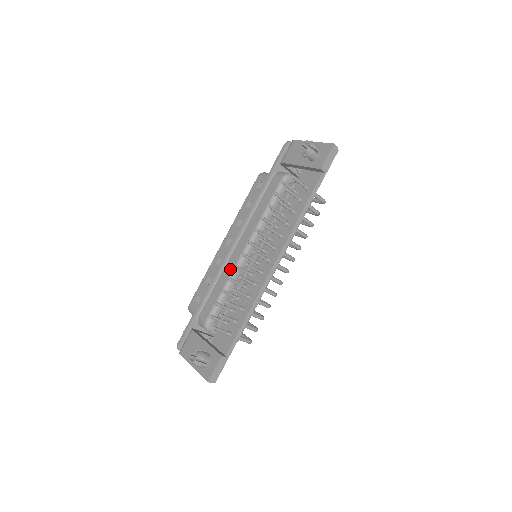
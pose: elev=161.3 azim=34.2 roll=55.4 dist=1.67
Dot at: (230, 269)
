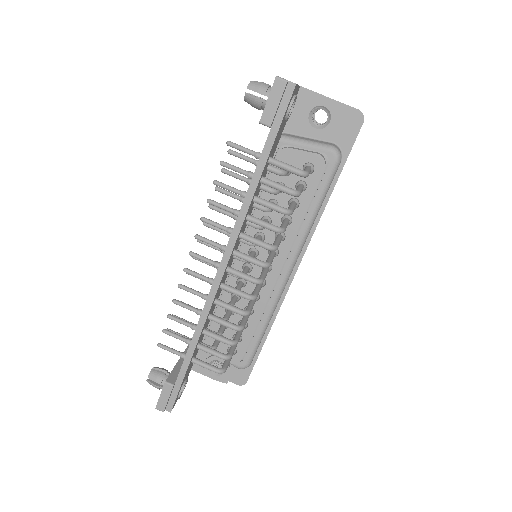
Dot at: occluded
